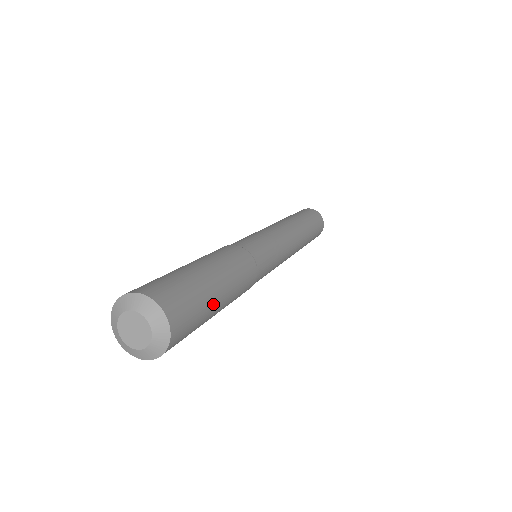
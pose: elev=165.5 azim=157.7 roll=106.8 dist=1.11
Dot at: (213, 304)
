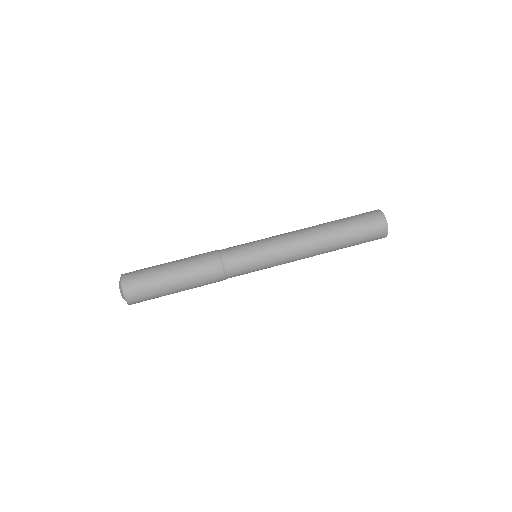
Dot at: (166, 289)
